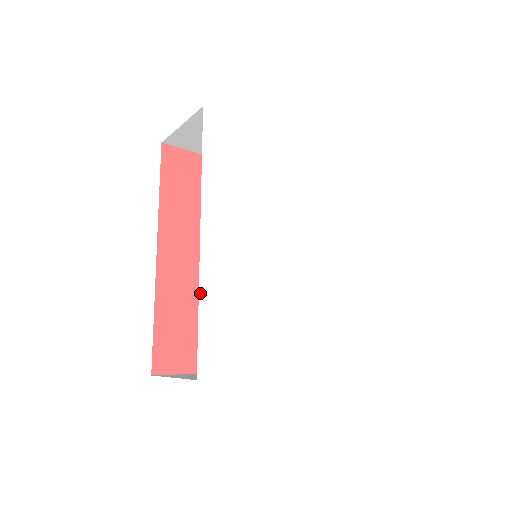
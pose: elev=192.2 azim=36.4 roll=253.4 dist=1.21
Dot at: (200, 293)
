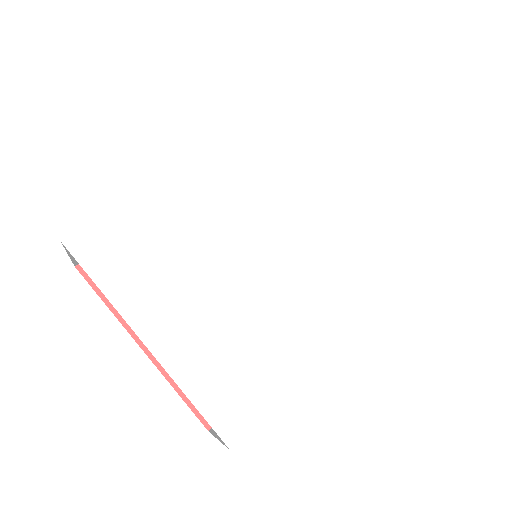
Dot at: (145, 187)
